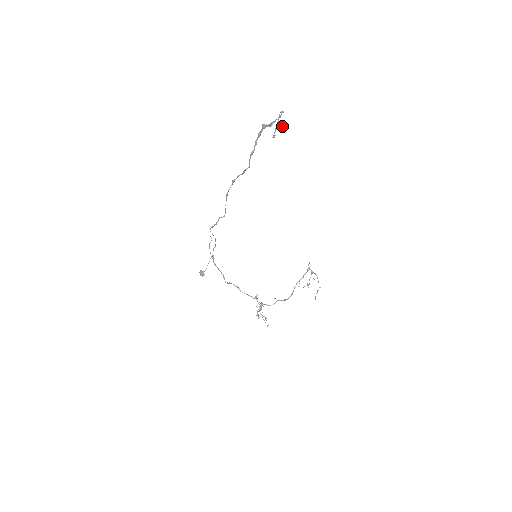
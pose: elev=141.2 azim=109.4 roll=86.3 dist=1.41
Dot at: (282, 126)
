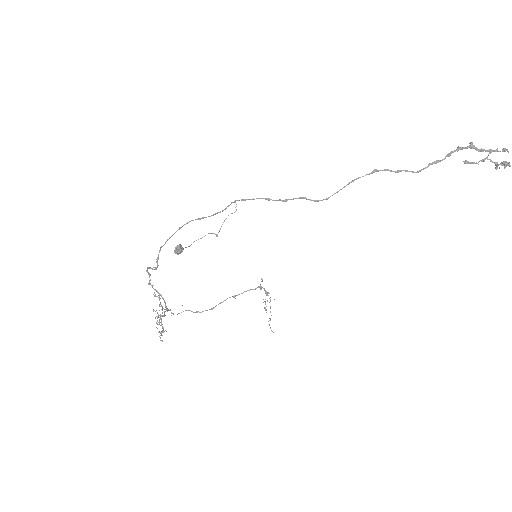
Dot at: (505, 165)
